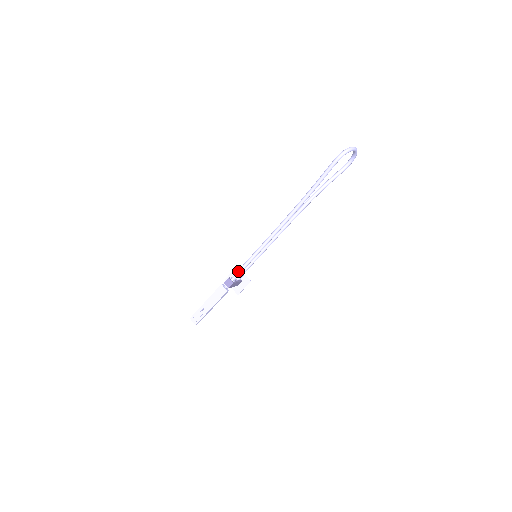
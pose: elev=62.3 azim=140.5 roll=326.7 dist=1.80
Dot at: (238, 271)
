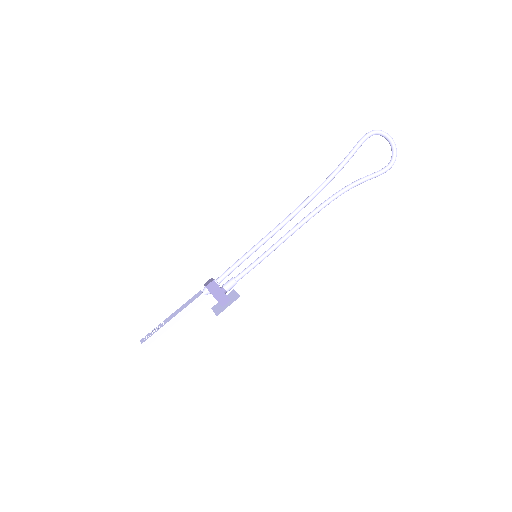
Dot at: (227, 269)
